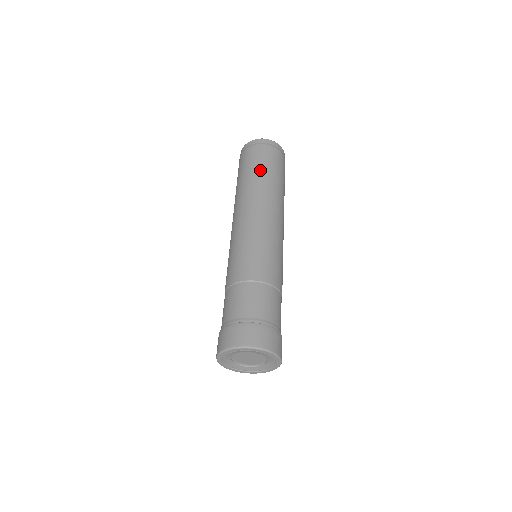
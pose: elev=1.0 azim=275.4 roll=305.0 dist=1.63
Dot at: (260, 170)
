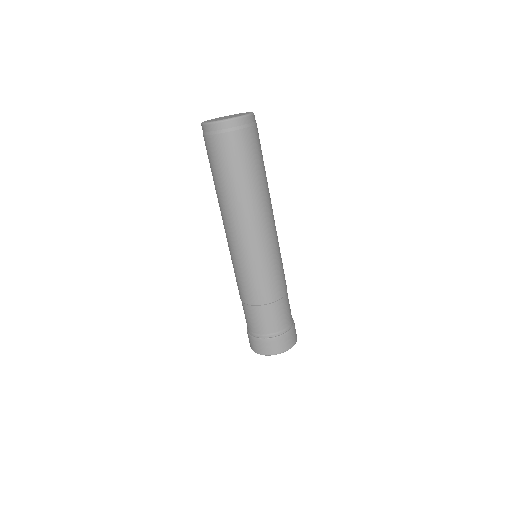
Dot at: (226, 178)
